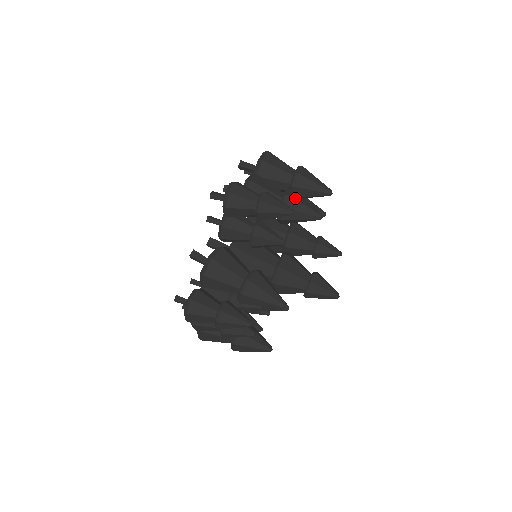
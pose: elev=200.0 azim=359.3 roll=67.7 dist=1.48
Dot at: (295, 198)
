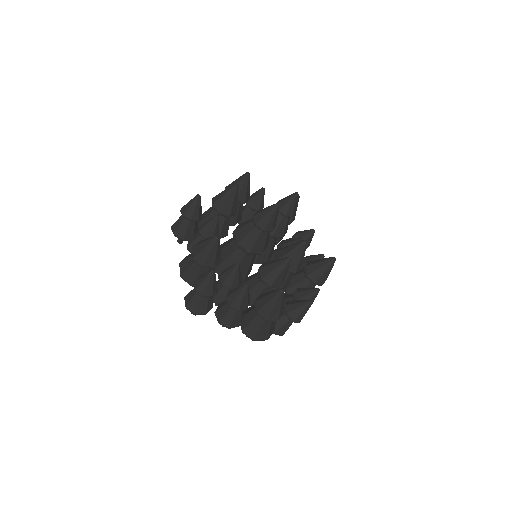
Dot at: (217, 195)
